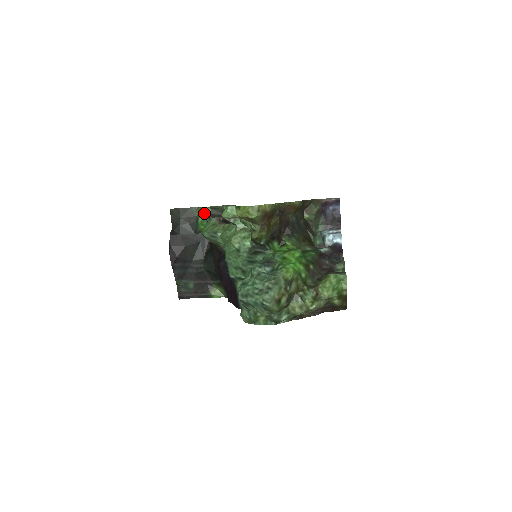
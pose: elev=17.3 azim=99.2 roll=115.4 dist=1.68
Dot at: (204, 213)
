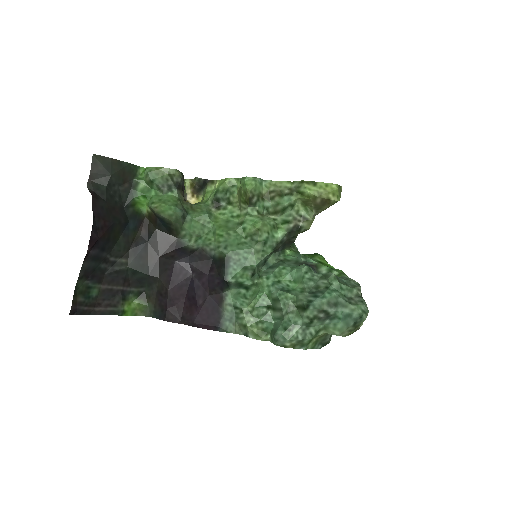
Dot at: (165, 178)
